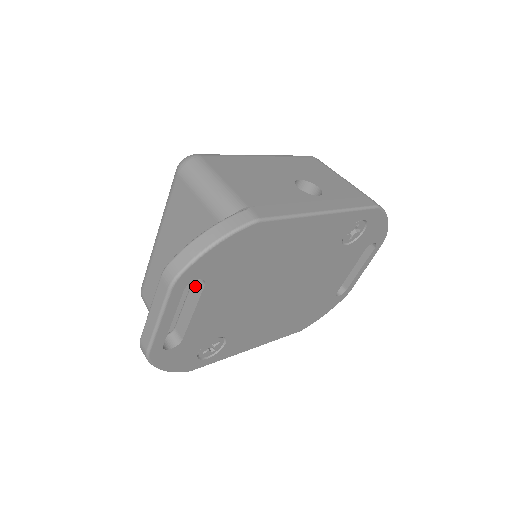
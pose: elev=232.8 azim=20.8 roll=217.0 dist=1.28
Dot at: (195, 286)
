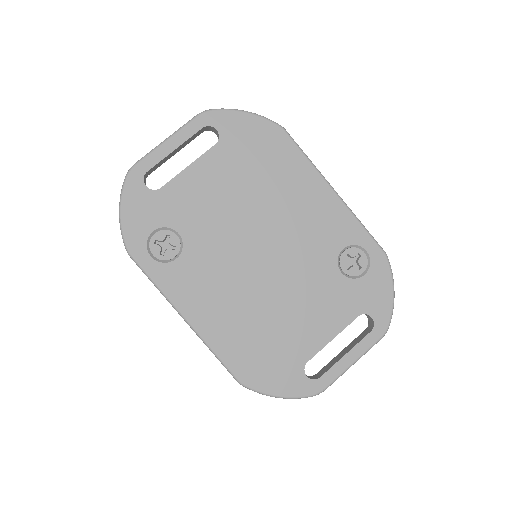
Dot at: occluded
